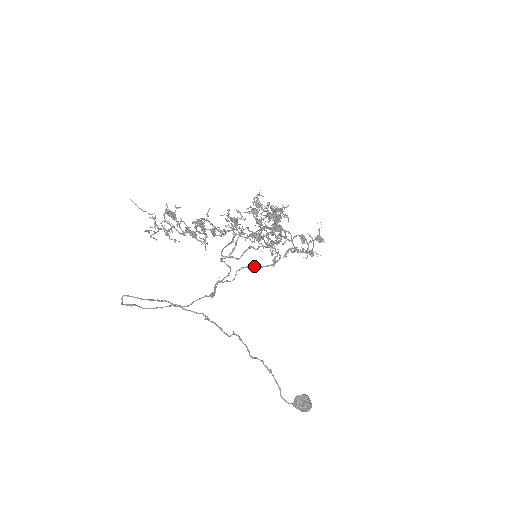
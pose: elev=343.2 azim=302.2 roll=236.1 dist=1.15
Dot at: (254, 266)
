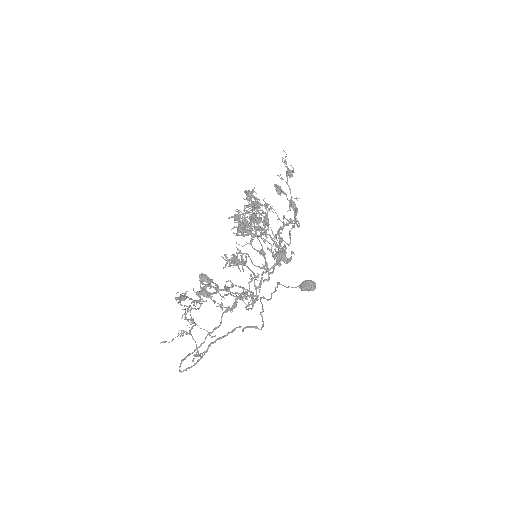
Dot at: occluded
